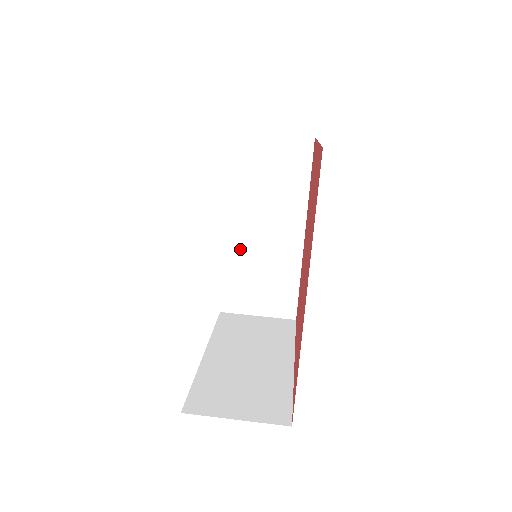
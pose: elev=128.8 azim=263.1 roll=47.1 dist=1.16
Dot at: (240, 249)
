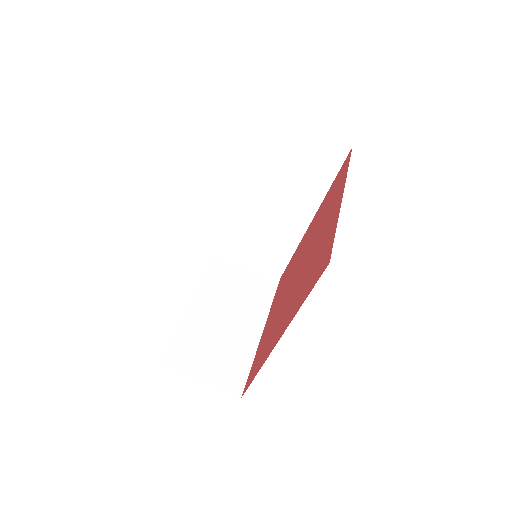
Dot at: (249, 212)
